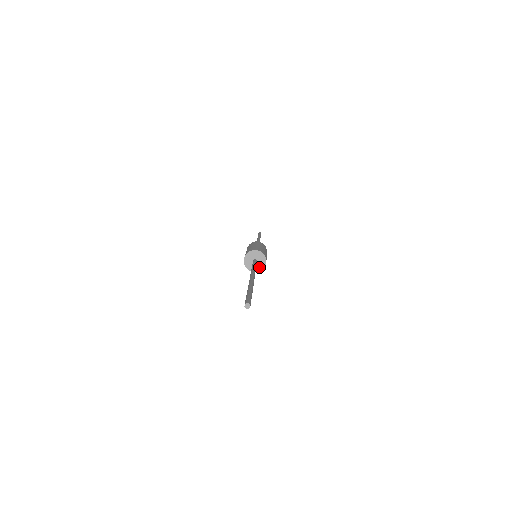
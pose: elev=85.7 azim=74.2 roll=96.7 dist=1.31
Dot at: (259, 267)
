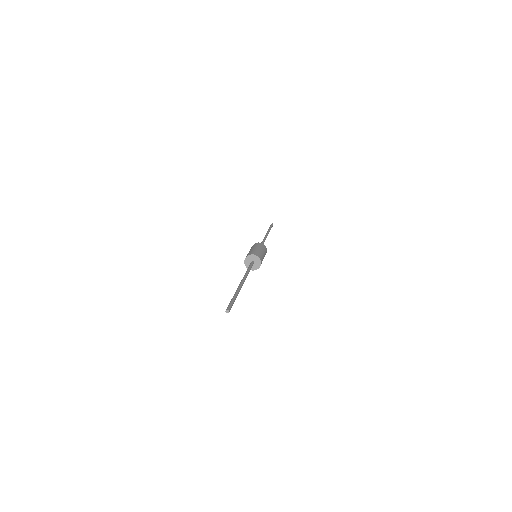
Dot at: (254, 267)
